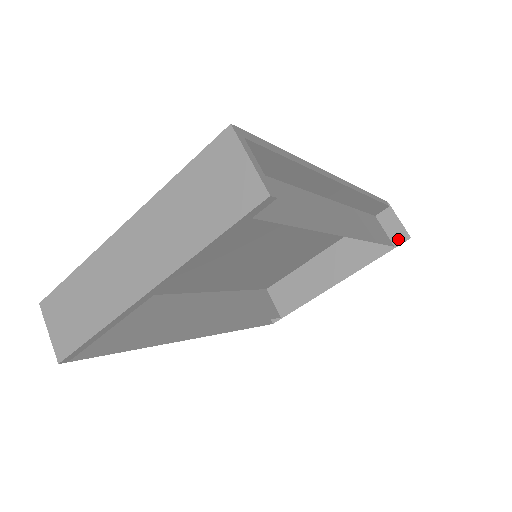
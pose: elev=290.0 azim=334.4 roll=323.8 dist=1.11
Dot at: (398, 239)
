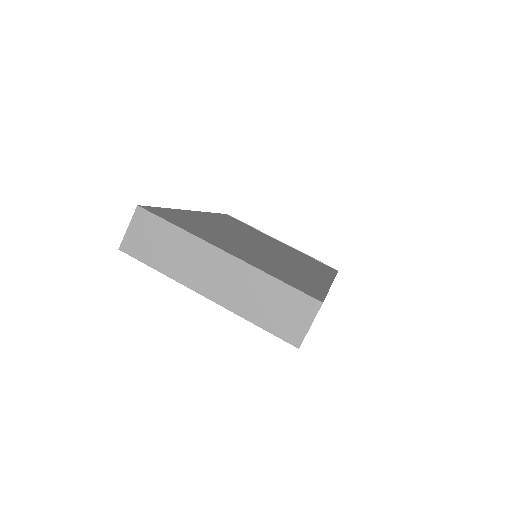
Dot at: occluded
